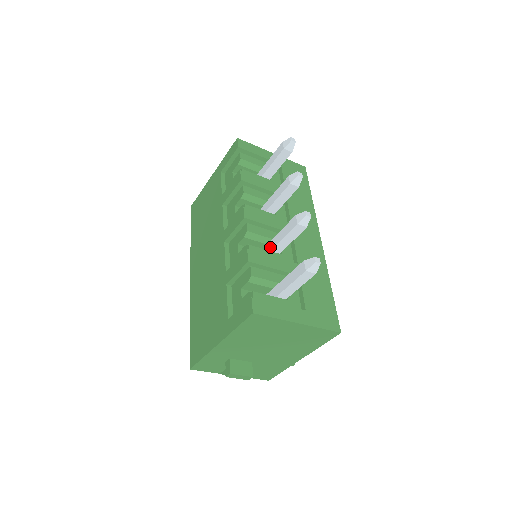
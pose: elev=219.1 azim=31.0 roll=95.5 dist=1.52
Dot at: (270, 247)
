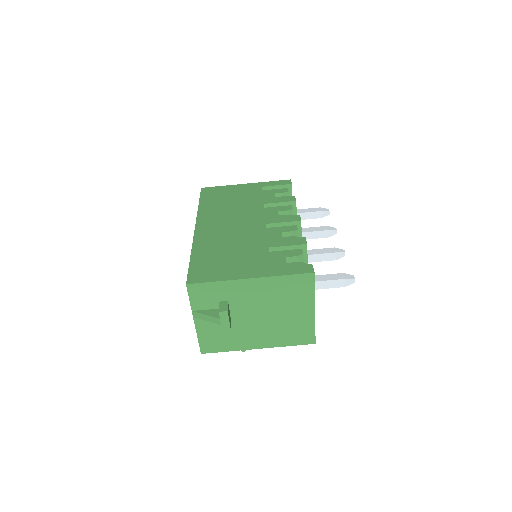
Dot at: occluded
